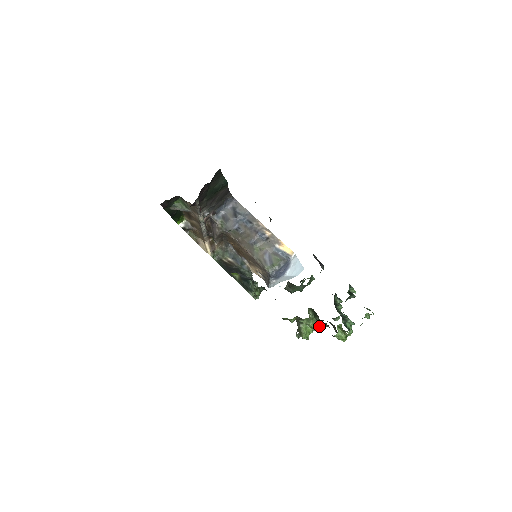
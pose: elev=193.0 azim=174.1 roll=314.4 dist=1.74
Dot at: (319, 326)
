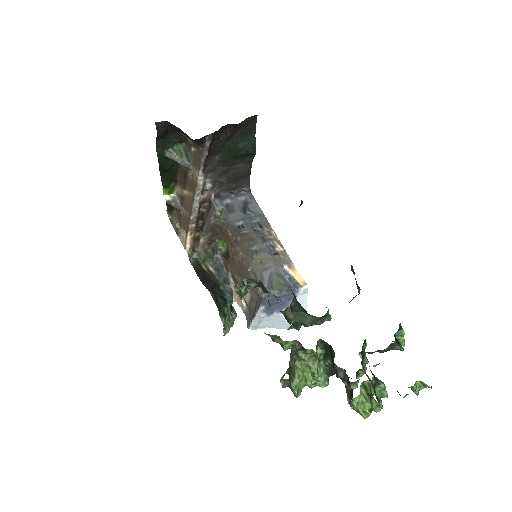
Dot at: (322, 382)
